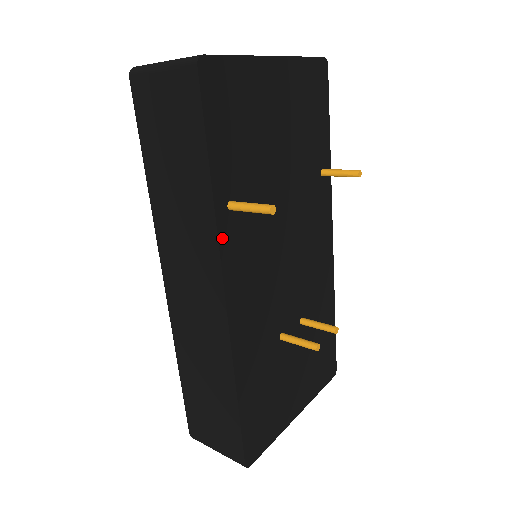
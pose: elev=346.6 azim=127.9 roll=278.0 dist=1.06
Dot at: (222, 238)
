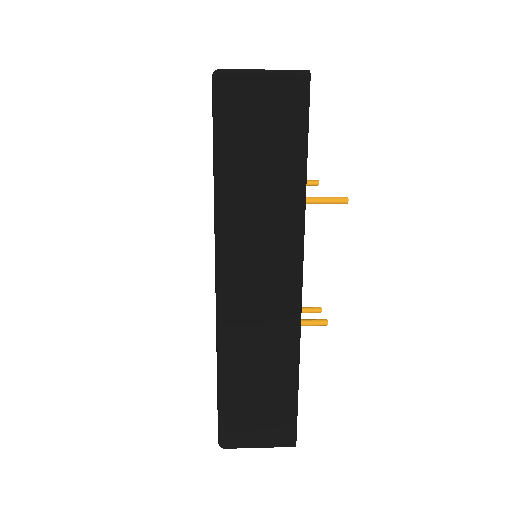
Dot at: (304, 228)
